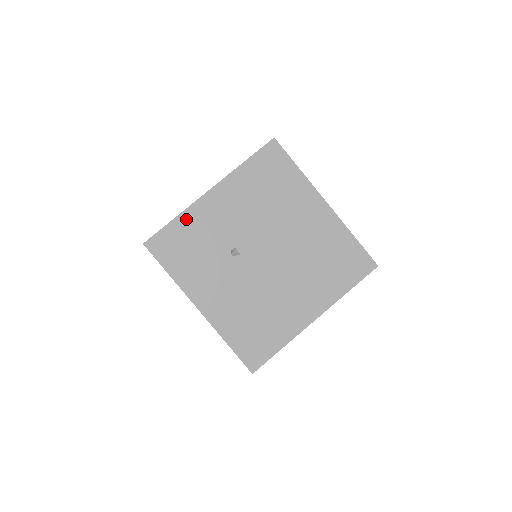
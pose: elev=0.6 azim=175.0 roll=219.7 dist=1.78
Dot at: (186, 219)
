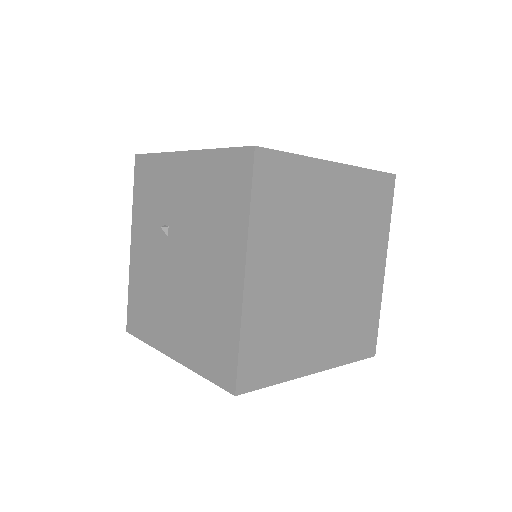
Dot at: (161, 162)
